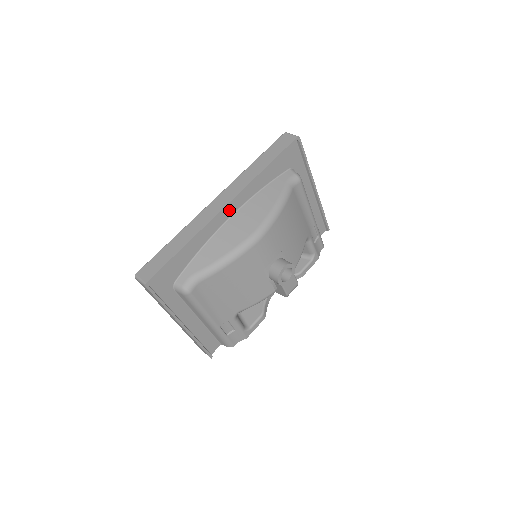
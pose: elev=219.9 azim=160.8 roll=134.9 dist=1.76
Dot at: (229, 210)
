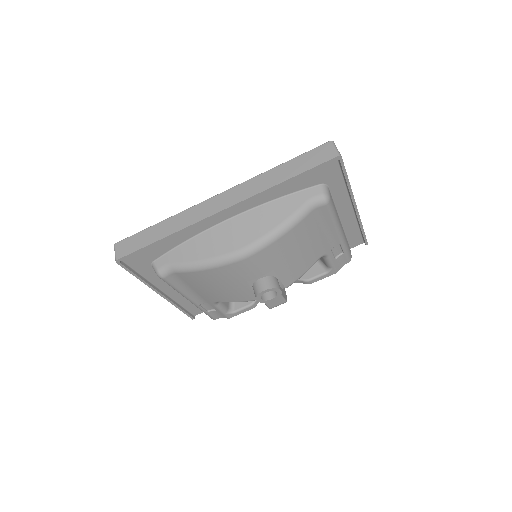
Dot at: (227, 213)
